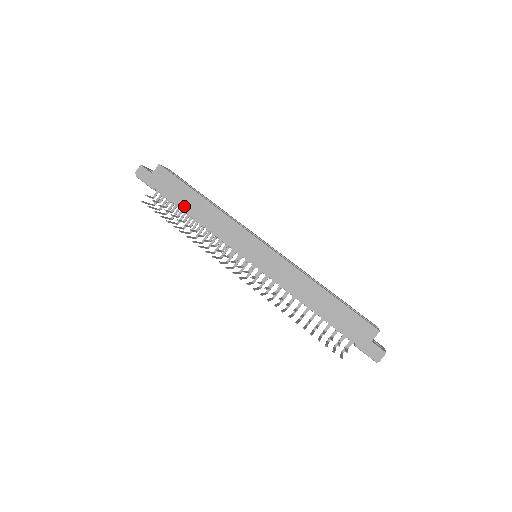
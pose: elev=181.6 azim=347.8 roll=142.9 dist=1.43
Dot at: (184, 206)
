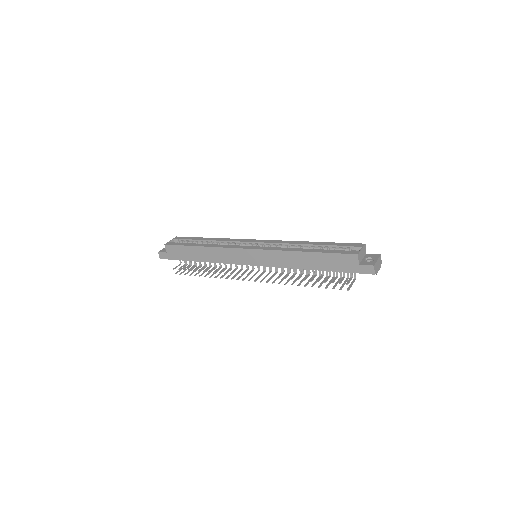
Dot at: (195, 259)
